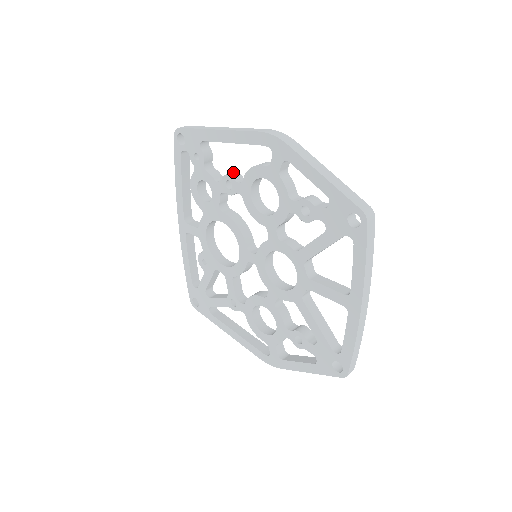
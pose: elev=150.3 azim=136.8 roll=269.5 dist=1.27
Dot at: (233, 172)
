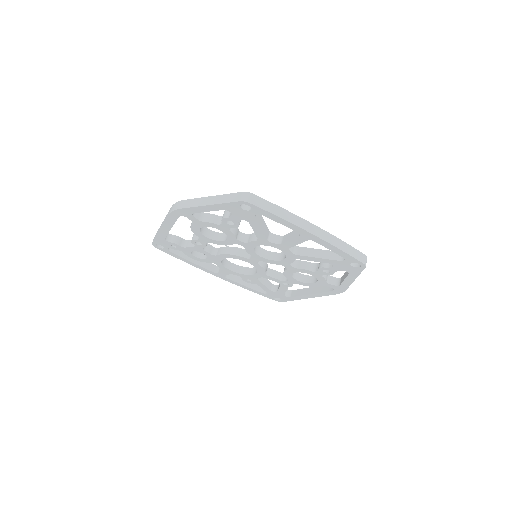
Dot at: (193, 235)
